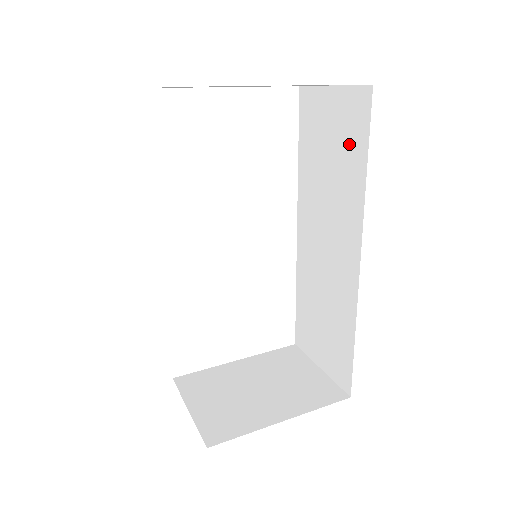
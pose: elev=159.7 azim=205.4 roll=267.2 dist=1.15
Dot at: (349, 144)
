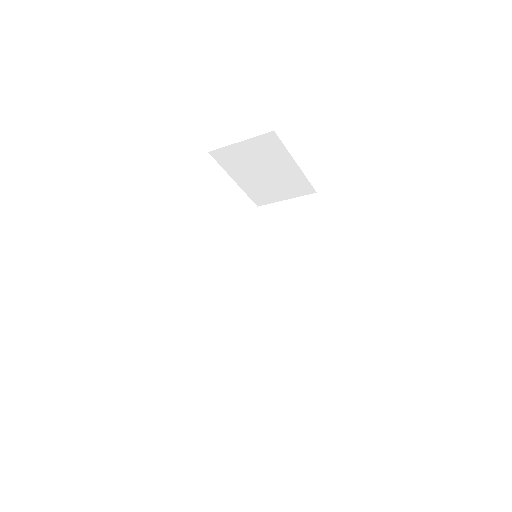
Dot at: (301, 220)
